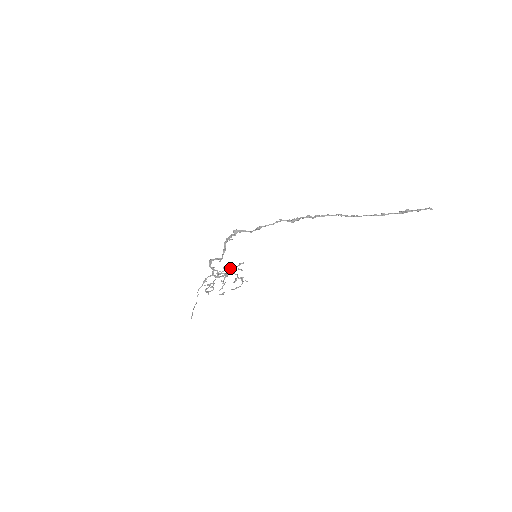
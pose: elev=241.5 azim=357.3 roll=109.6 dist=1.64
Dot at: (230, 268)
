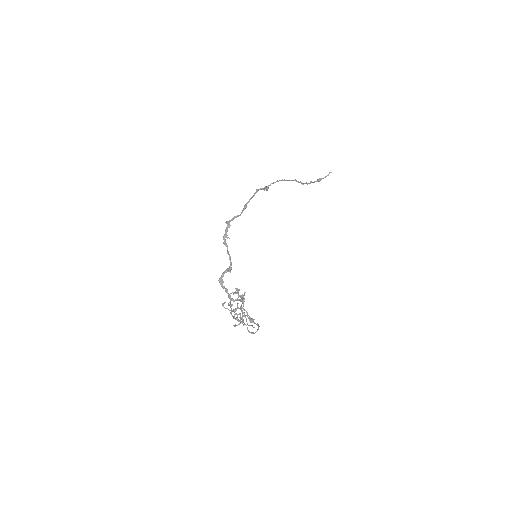
Dot at: (239, 296)
